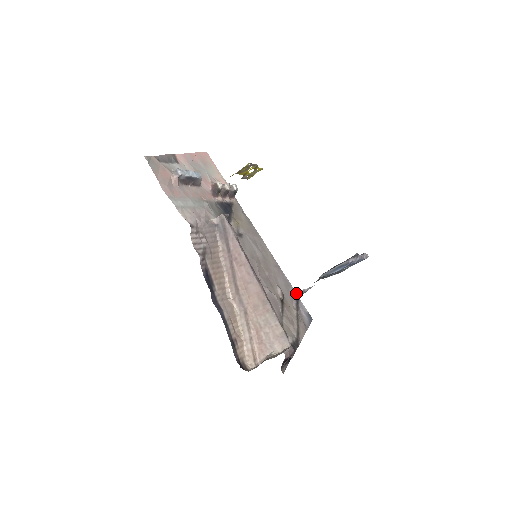
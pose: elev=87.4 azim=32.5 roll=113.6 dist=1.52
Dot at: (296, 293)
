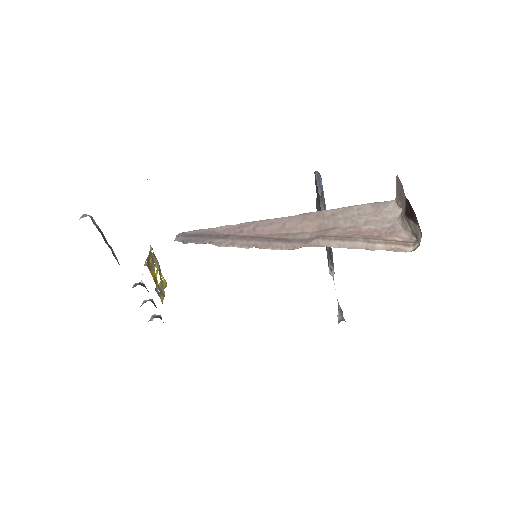
Dot at: (338, 322)
